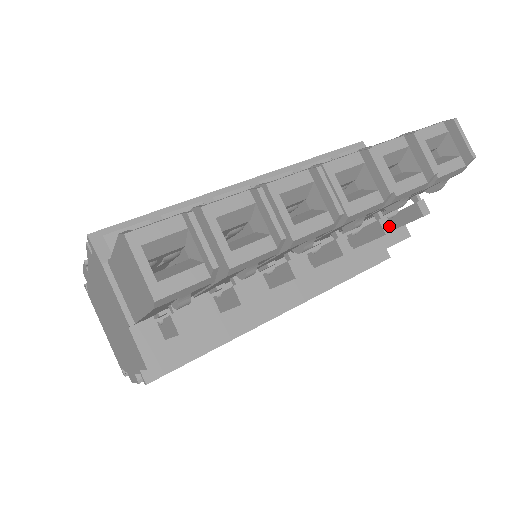
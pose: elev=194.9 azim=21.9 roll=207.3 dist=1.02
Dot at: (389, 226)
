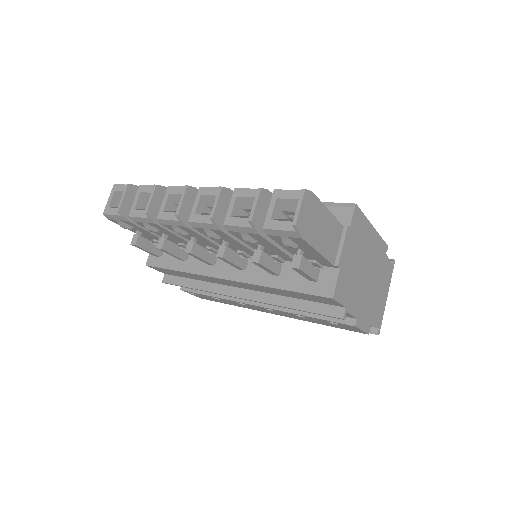
Dot at: (258, 258)
